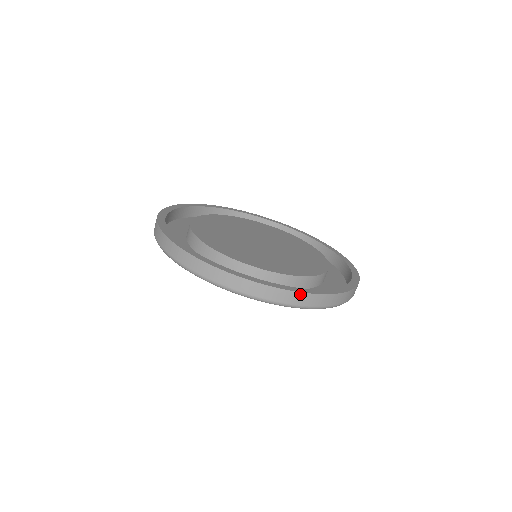
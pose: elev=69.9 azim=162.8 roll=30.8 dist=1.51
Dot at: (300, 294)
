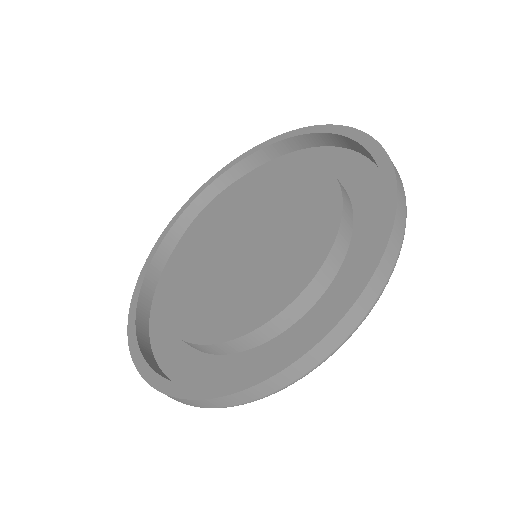
Dot at: (313, 350)
